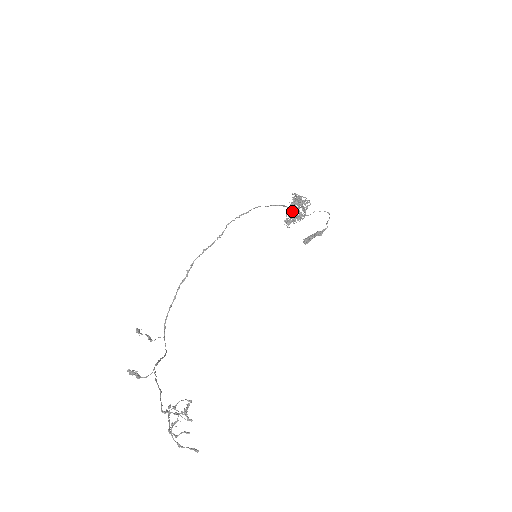
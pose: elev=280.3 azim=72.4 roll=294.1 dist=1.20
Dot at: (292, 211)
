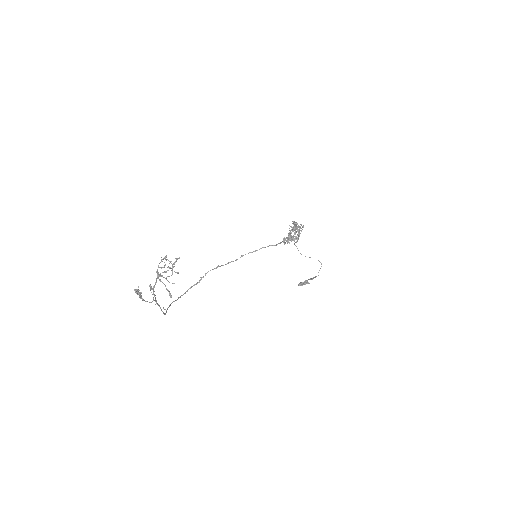
Dot at: (290, 231)
